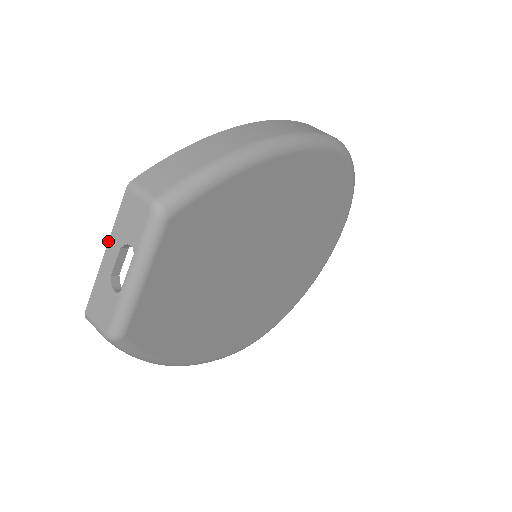
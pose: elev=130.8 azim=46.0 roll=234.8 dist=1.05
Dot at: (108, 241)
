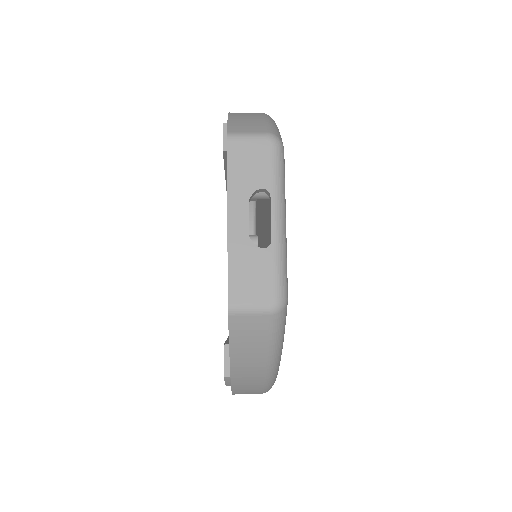
Dot at: (227, 204)
